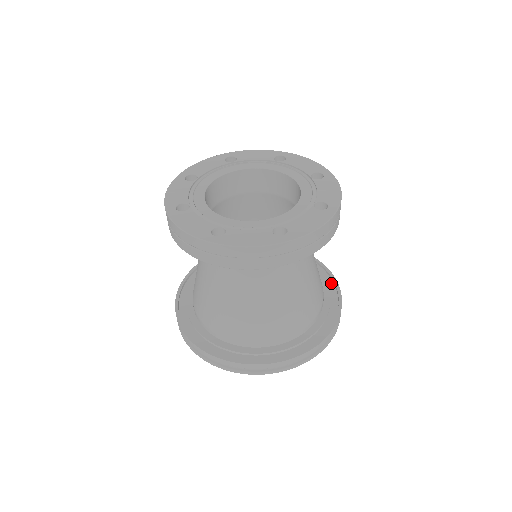
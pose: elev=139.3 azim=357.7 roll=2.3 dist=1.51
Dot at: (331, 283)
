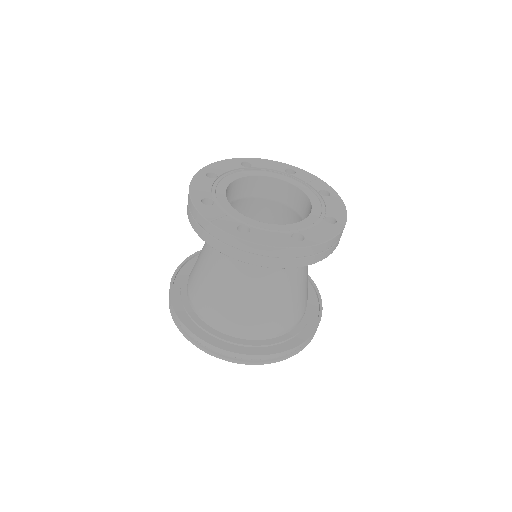
Dot at: occluded
